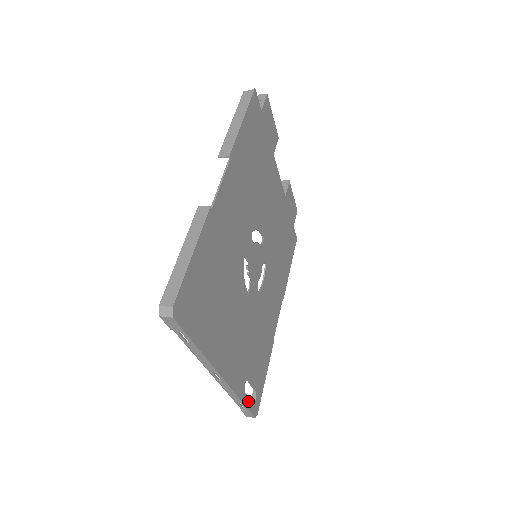
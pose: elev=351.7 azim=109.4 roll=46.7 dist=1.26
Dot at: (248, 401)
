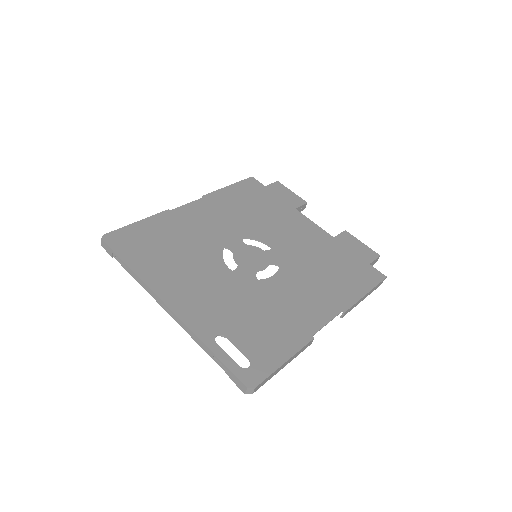
Dot at: (225, 357)
